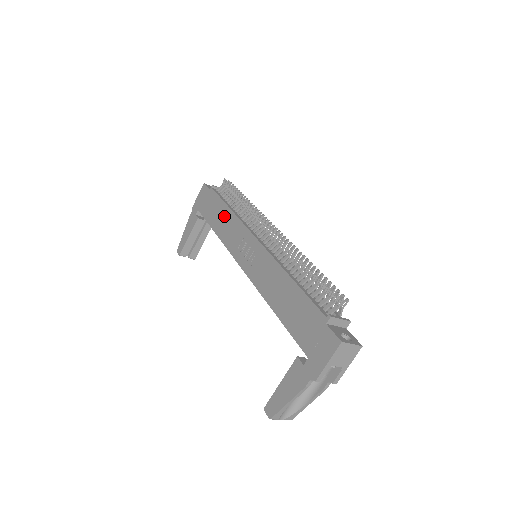
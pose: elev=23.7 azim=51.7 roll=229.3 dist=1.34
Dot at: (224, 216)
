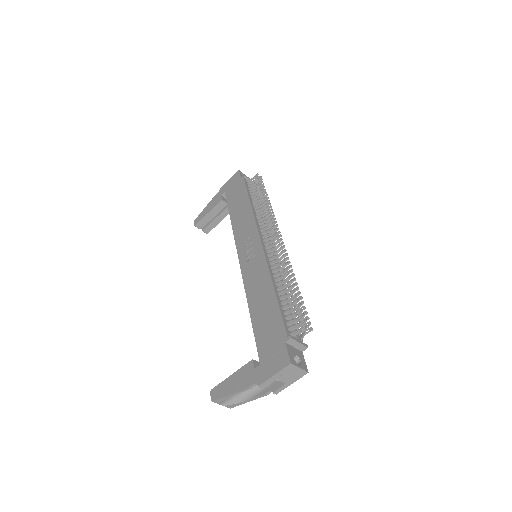
Dot at: (243, 208)
